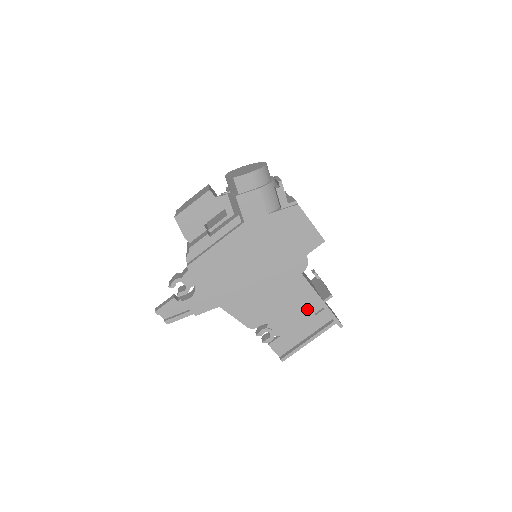
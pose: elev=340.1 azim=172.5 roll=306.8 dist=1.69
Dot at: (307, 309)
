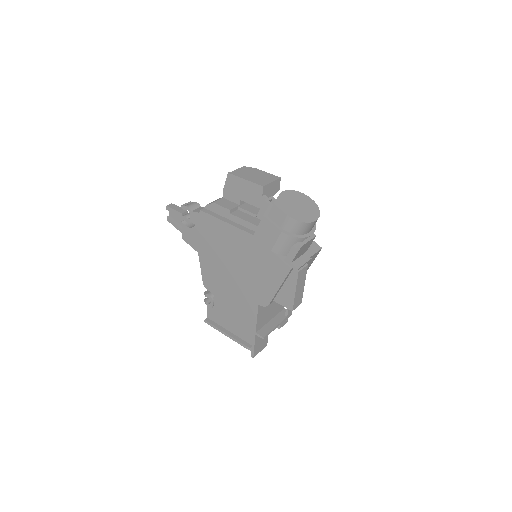
Dot at: (243, 323)
